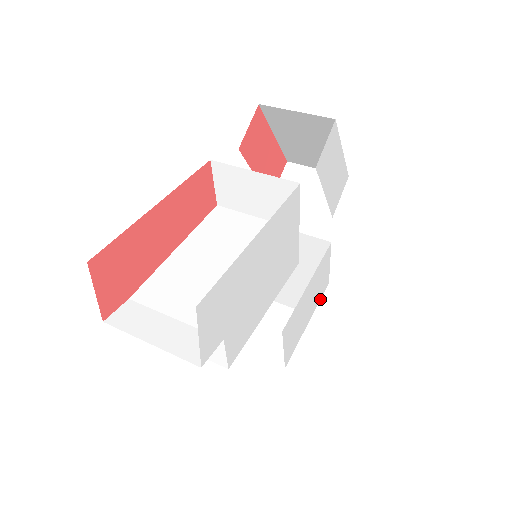
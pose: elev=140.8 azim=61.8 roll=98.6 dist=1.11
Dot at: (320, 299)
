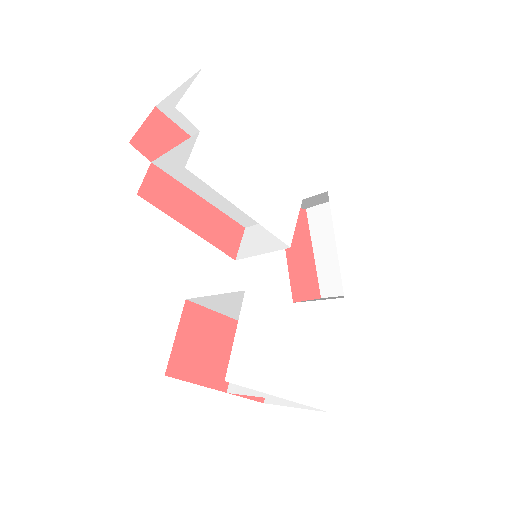
Dot at: (310, 406)
